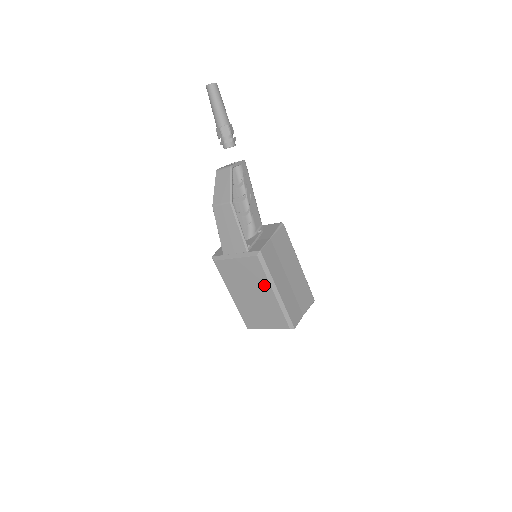
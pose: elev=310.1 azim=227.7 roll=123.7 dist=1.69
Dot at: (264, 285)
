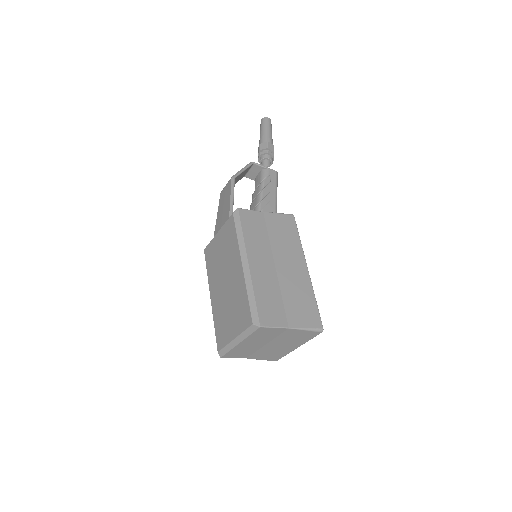
Dot at: (235, 256)
